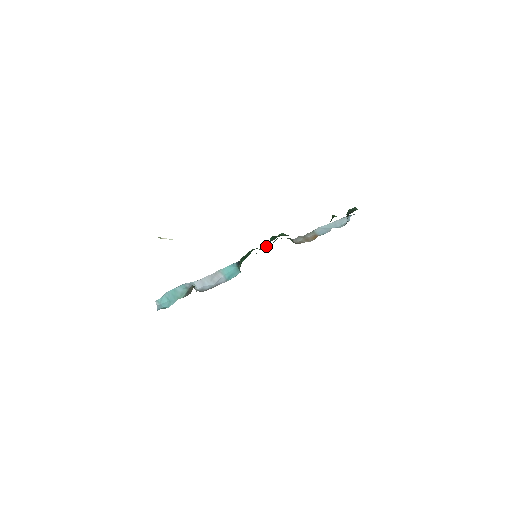
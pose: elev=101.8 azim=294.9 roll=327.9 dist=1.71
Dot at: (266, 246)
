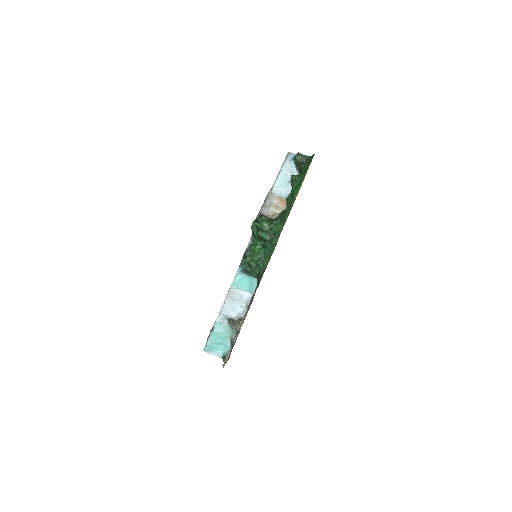
Dot at: (259, 243)
